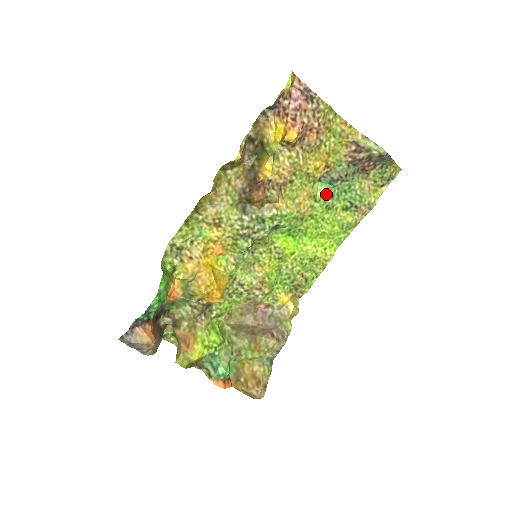
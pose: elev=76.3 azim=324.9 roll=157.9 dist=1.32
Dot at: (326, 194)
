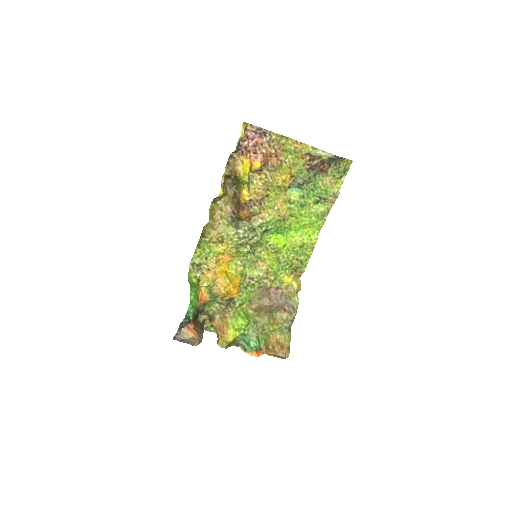
Dot at: (297, 196)
